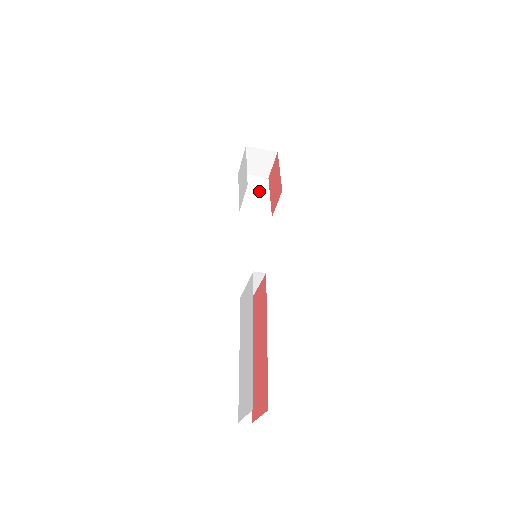
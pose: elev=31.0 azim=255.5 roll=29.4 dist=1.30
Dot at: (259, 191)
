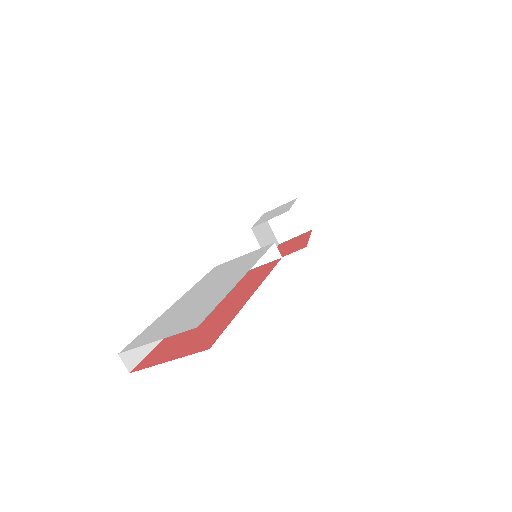
Dot at: (270, 240)
